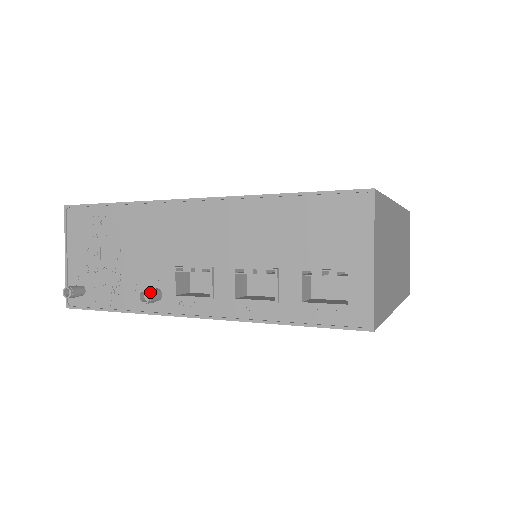
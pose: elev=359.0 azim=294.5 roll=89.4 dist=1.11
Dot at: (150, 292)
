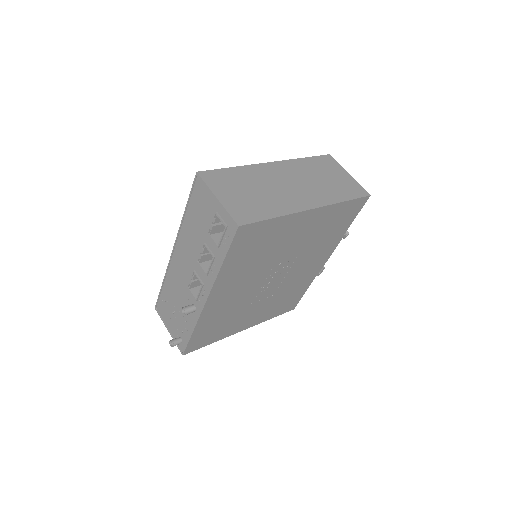
Dot at: (184, 307)
